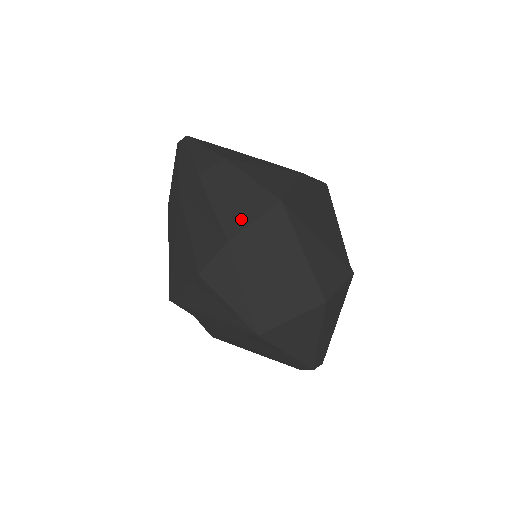
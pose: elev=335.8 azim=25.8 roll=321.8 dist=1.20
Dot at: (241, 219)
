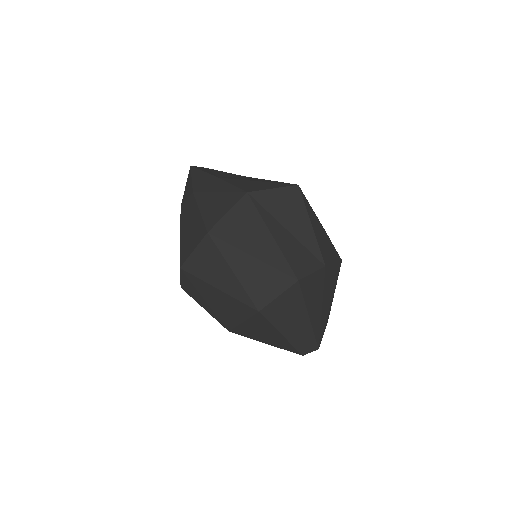
Dot at: (188, 249)
